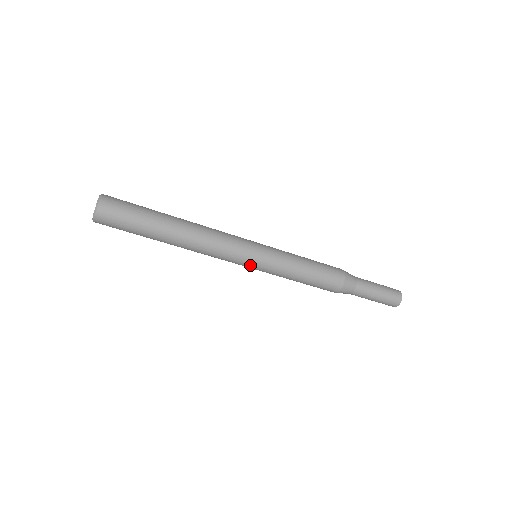
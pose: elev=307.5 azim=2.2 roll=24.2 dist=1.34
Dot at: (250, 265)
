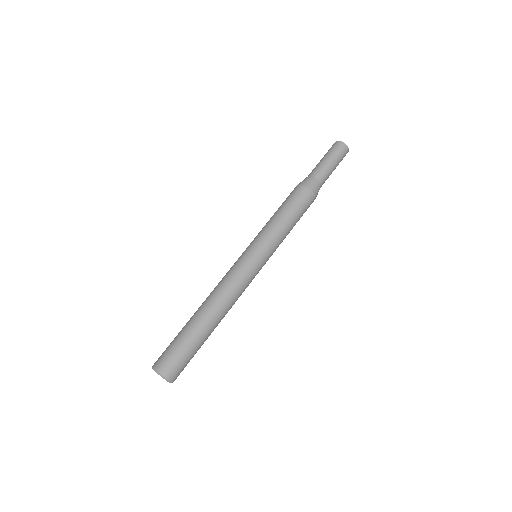
Dot at: (262, 265)
